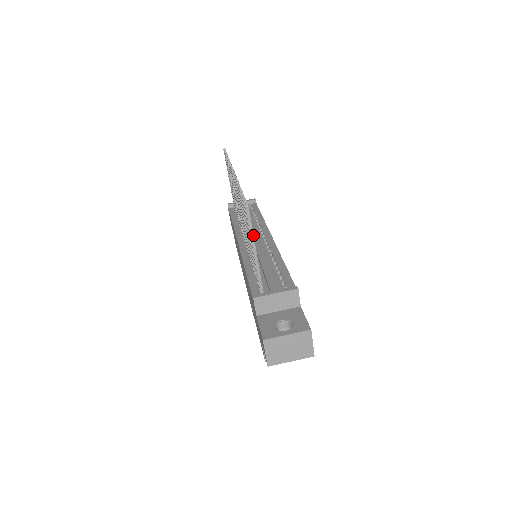
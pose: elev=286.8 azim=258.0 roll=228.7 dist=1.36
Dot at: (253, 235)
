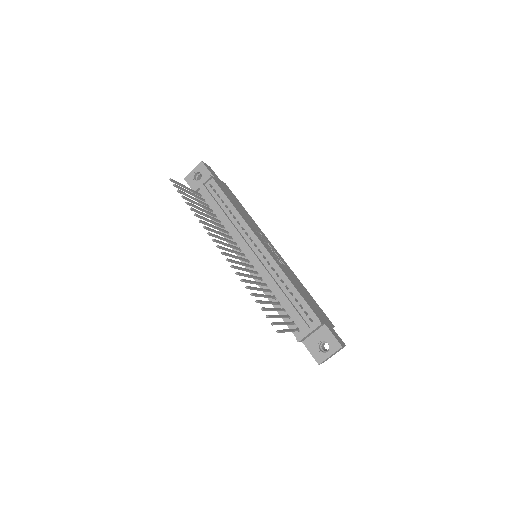
Dot at: (286, 331)
